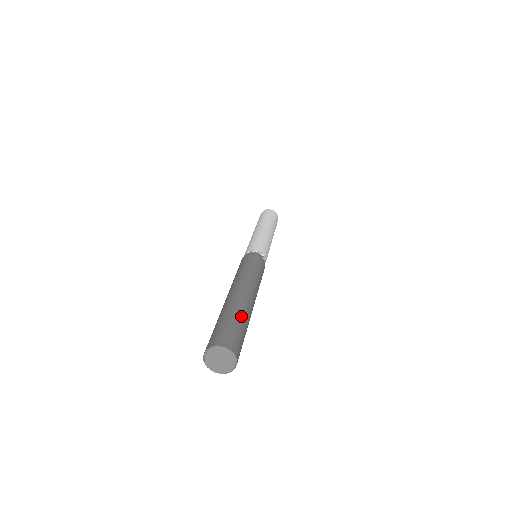
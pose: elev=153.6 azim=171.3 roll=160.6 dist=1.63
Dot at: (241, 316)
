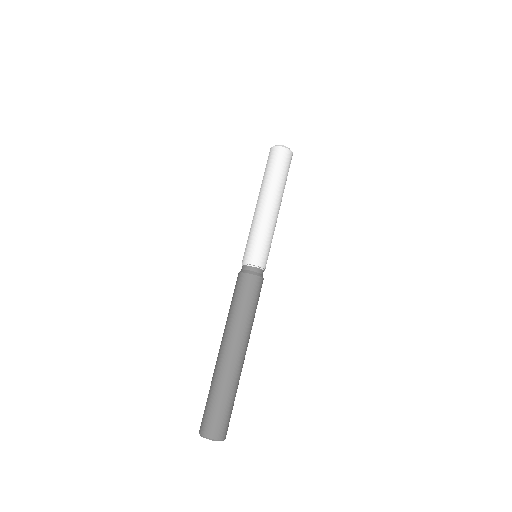
Dot at: (219, 389)
